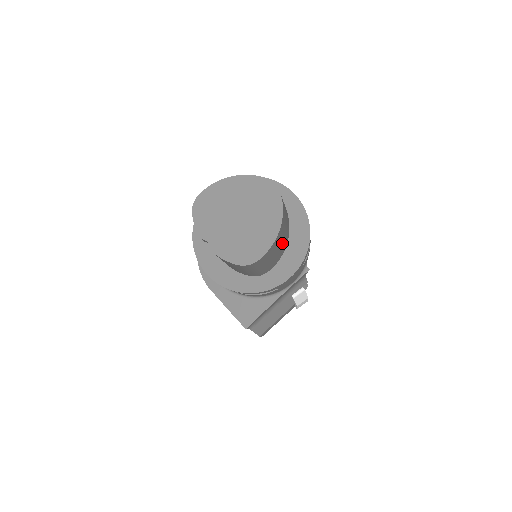
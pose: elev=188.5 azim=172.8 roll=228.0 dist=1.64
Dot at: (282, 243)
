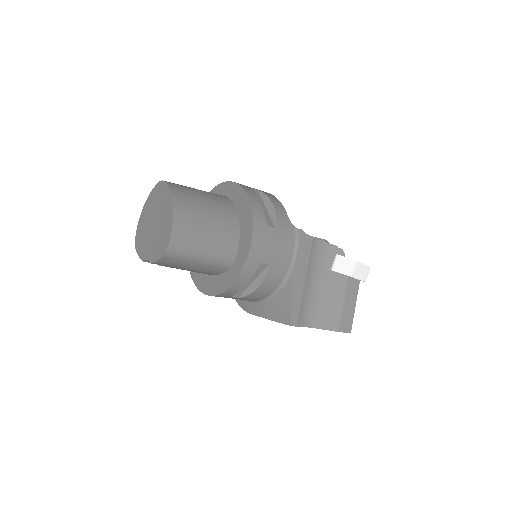
Dot at: (212, 219)
